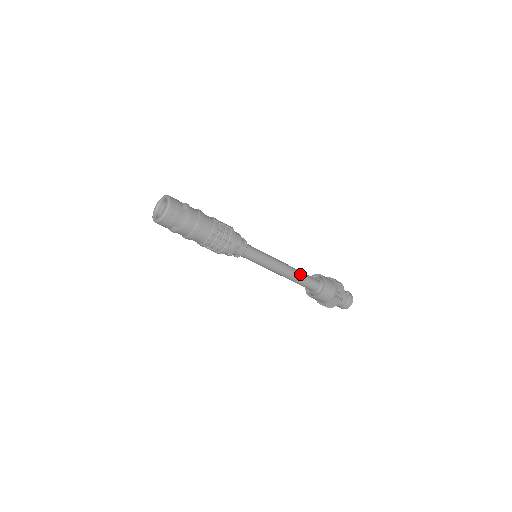
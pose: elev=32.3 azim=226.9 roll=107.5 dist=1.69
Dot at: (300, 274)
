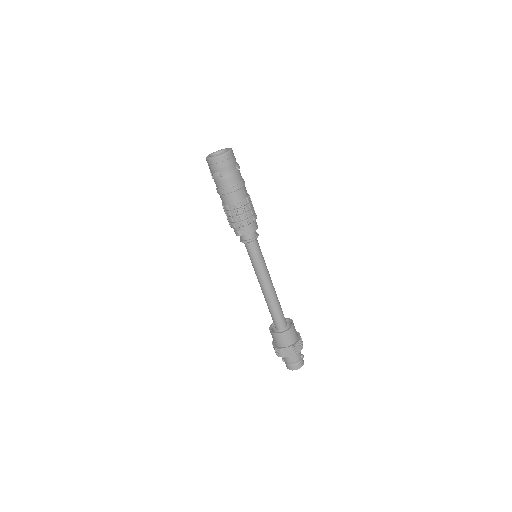
Dot at: (278, 302)
